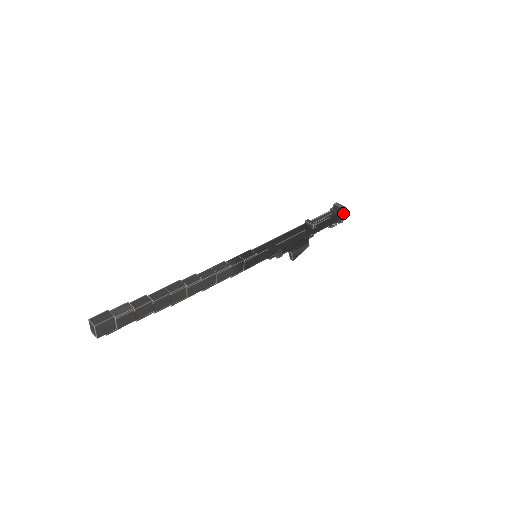
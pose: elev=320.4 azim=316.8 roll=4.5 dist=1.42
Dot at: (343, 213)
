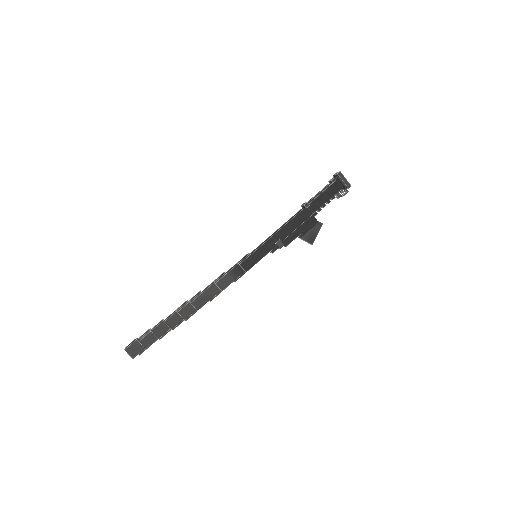
Dot at: (341, 178)
